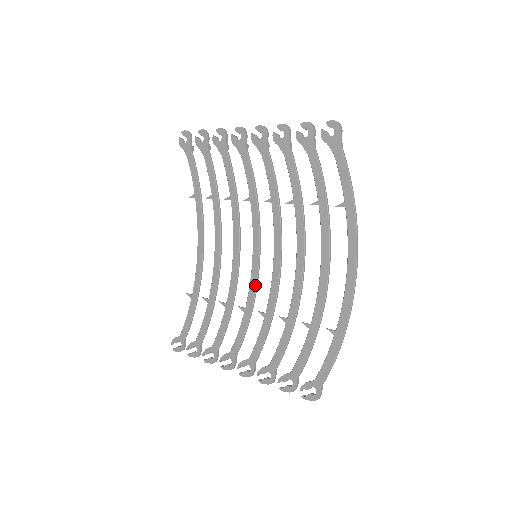
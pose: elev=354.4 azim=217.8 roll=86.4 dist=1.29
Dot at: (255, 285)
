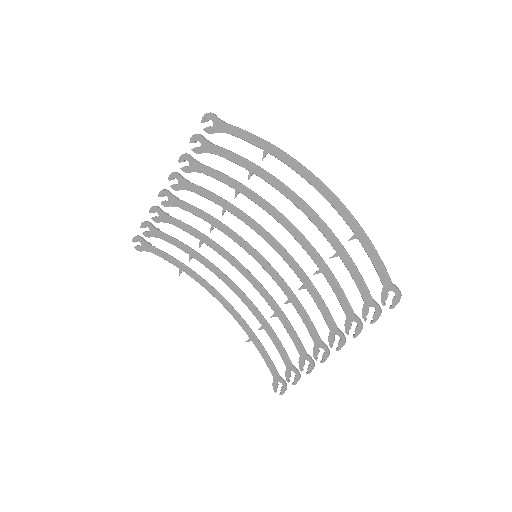
Dot at: (276, 275)
